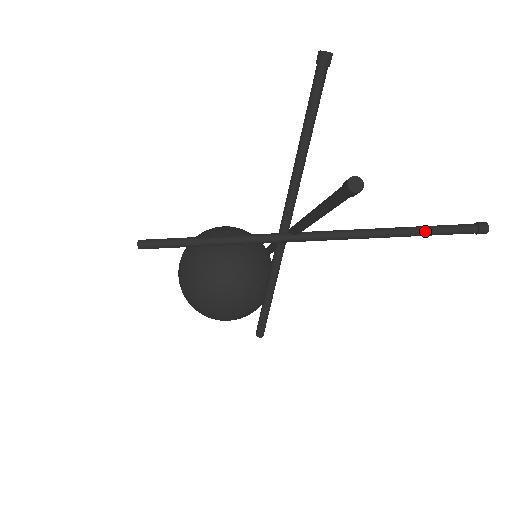
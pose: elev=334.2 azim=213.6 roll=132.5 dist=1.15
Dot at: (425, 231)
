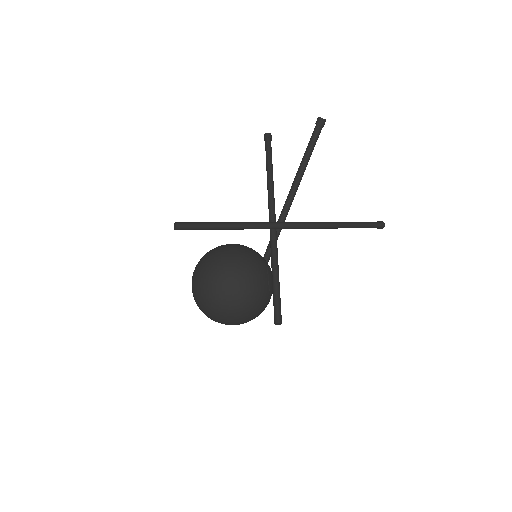
Dot at: (354, 223)
